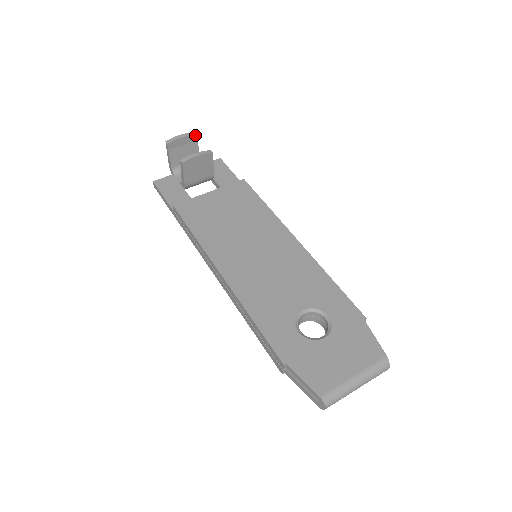
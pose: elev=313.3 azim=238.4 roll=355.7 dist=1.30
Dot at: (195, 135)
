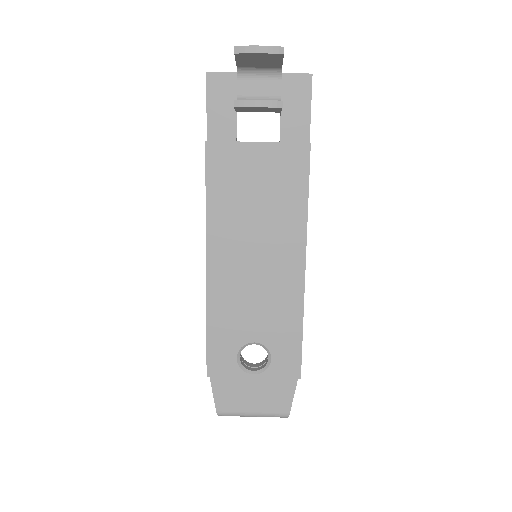
Dot at: (280, 53)
